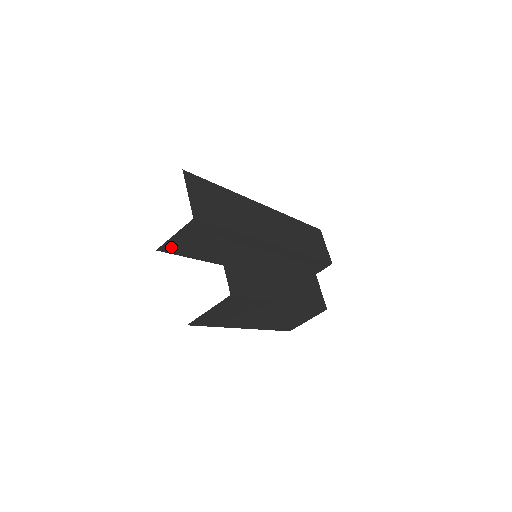
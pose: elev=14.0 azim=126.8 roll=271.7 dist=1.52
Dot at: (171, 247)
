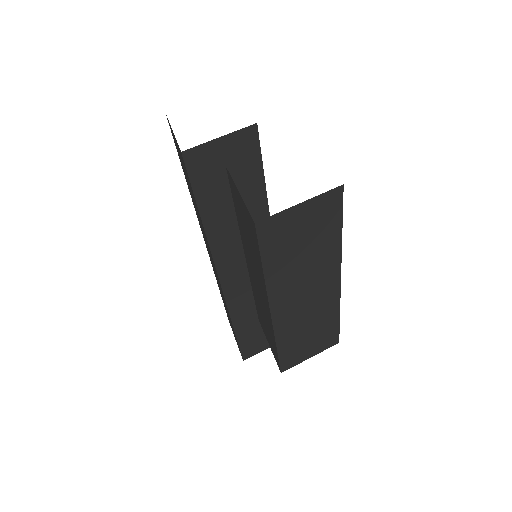
Dot at: (198, 162)
